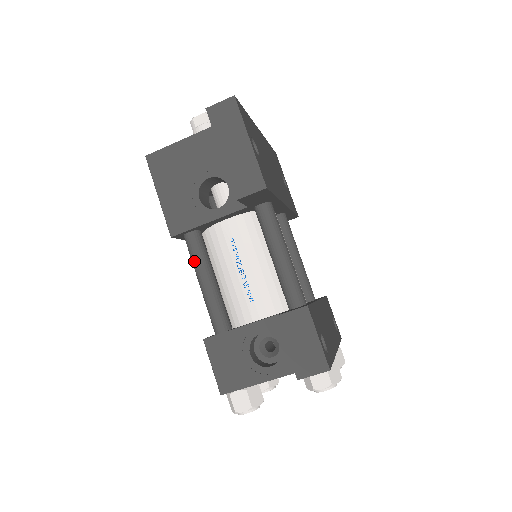
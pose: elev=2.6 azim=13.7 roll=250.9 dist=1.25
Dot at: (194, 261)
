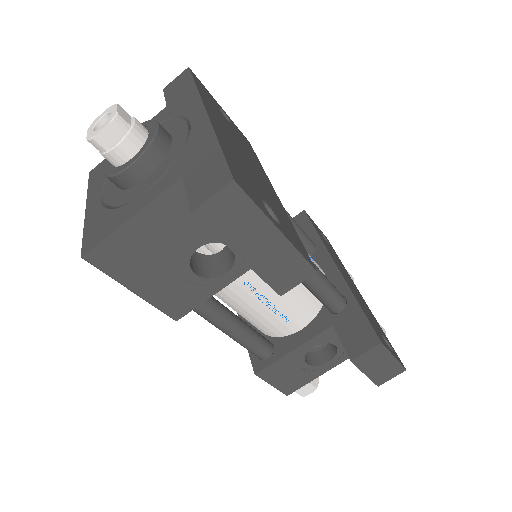
Dot at: (211, 322)
